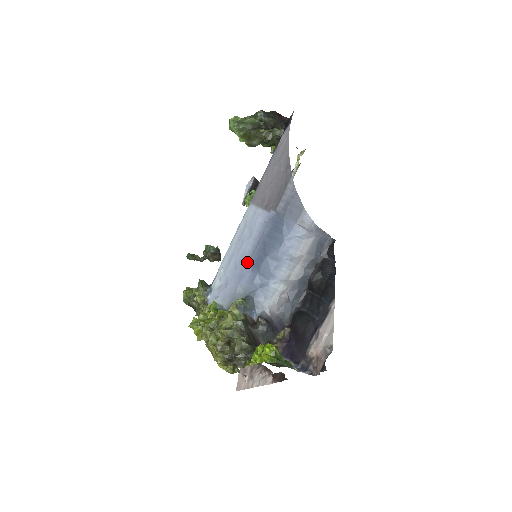
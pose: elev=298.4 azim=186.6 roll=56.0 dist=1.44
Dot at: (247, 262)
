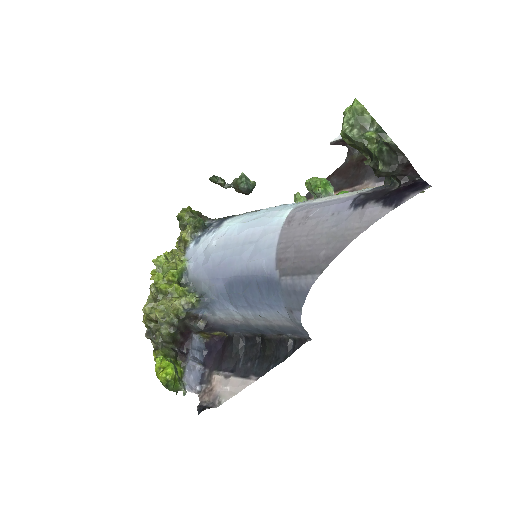
Dot at: (227, 275)
